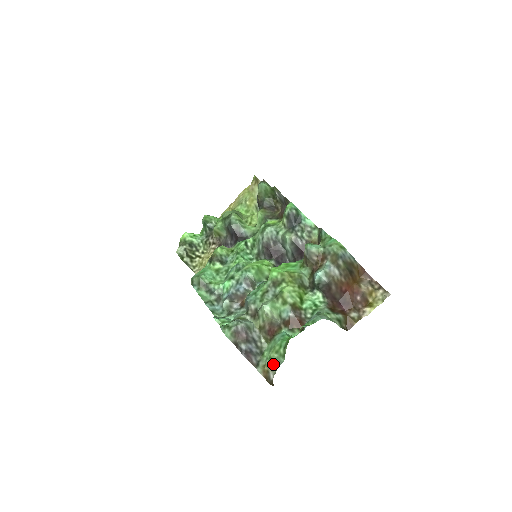
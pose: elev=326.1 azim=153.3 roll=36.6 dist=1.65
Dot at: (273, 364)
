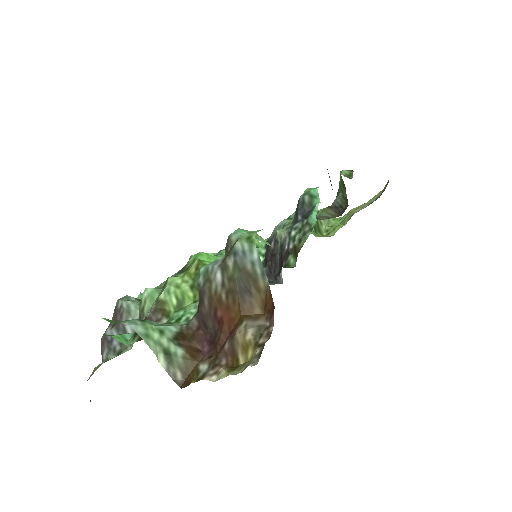
Dot at: occluded
